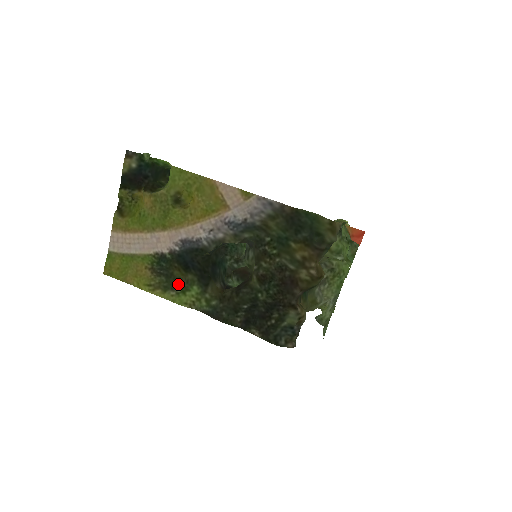
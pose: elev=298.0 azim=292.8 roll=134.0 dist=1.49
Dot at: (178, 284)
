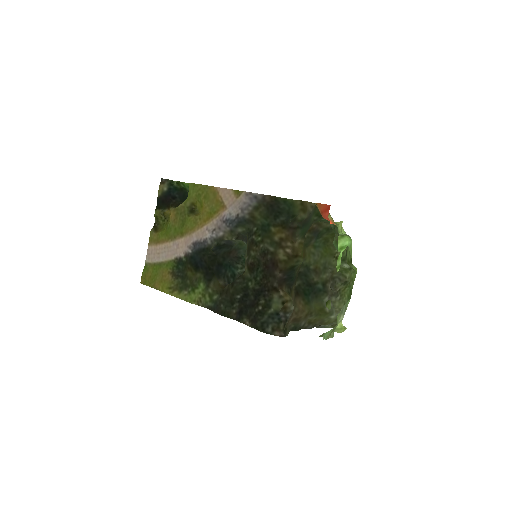
Dot at: (190, 283)
